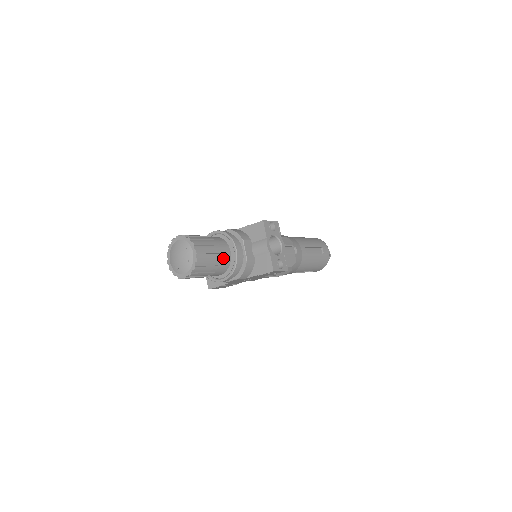
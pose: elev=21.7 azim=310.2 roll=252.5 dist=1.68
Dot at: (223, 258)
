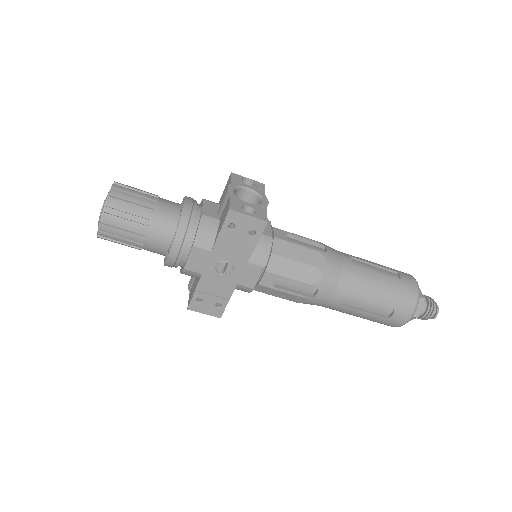
Dot at: (163, 209)
